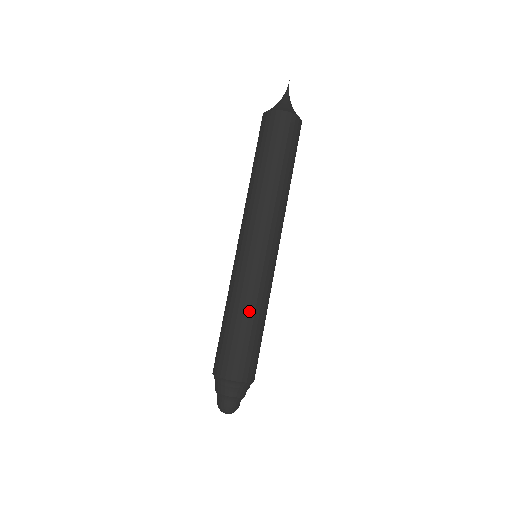
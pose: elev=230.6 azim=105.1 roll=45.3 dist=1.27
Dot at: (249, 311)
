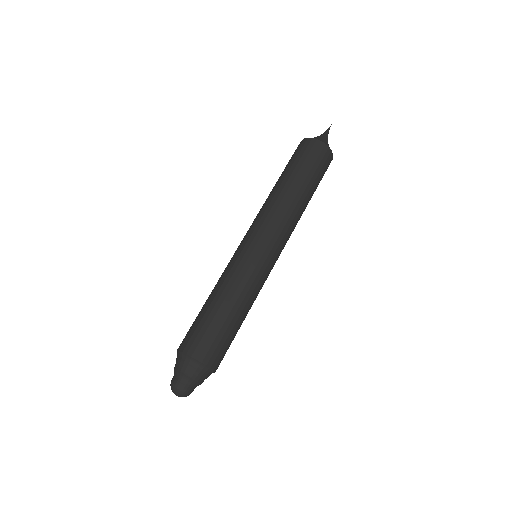
Dot at: (237, 300)
